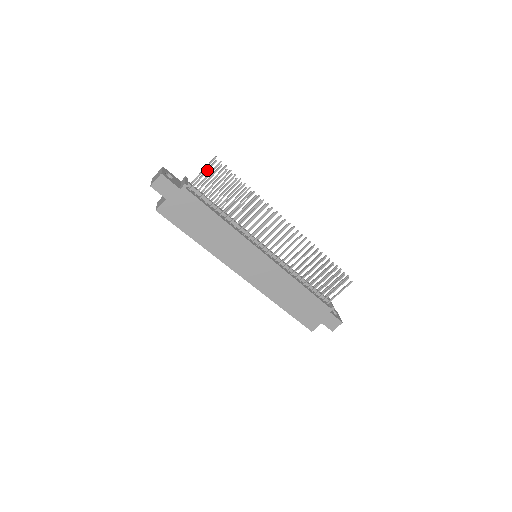
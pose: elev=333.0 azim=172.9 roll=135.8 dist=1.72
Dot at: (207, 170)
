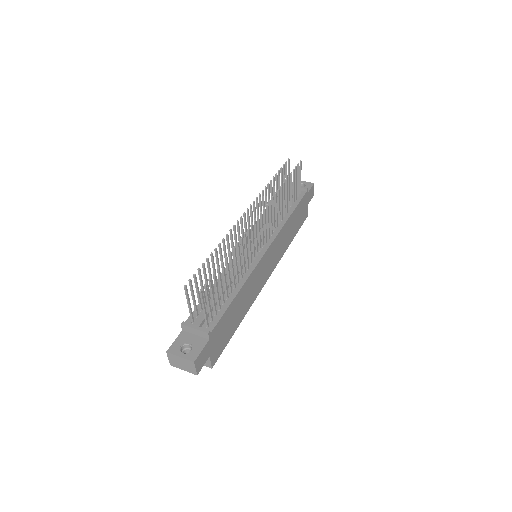
Dot at: (203, 304)
